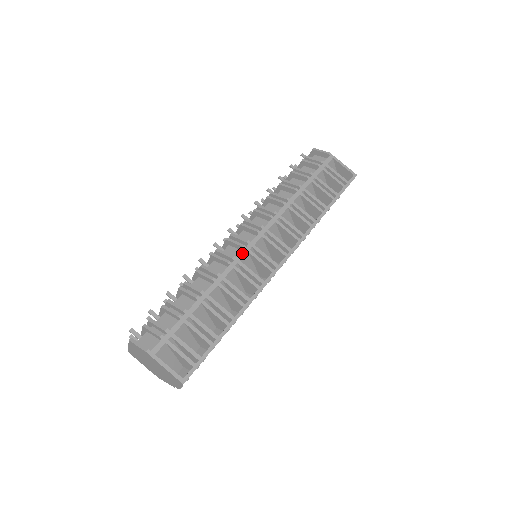
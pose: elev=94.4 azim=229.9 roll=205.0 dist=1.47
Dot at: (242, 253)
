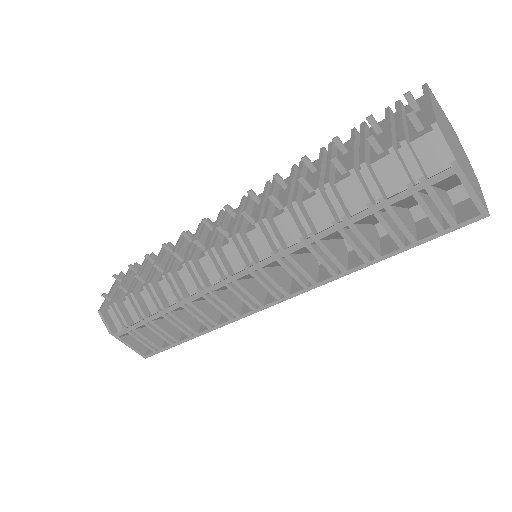
Dot at: (216, 285)
